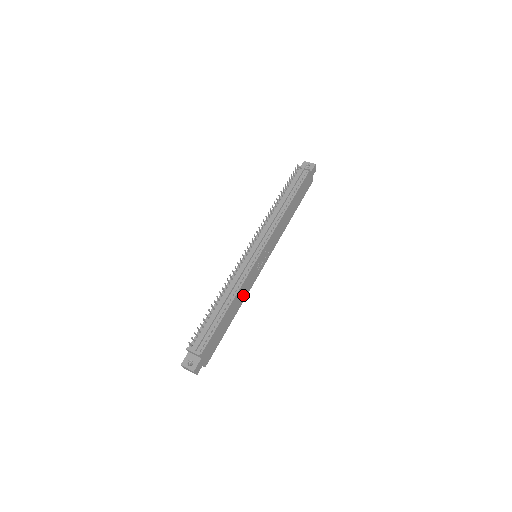
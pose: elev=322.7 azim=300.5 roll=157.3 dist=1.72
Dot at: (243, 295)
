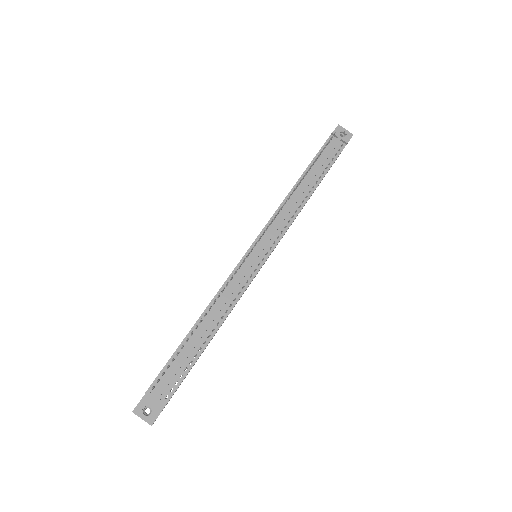
Dot at: occluded
